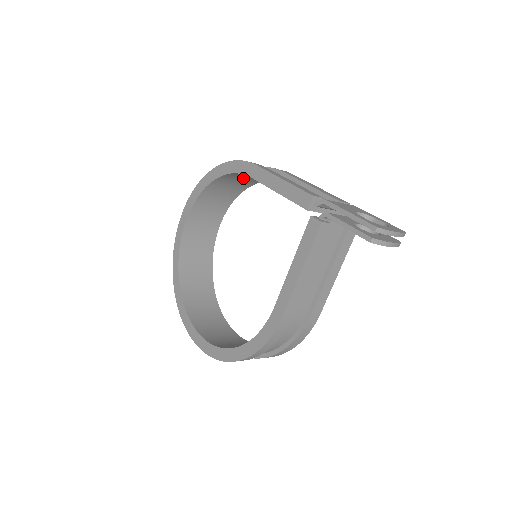
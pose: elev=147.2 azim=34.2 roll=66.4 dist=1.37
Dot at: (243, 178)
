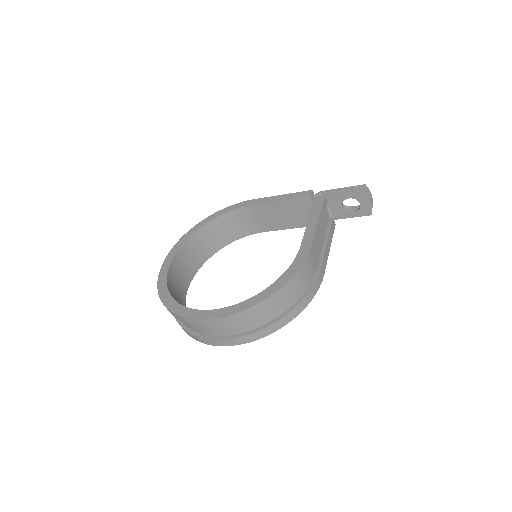
Dot at: (229, 227)
